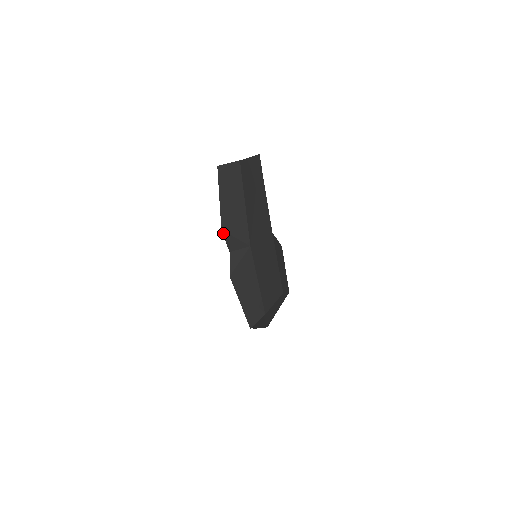
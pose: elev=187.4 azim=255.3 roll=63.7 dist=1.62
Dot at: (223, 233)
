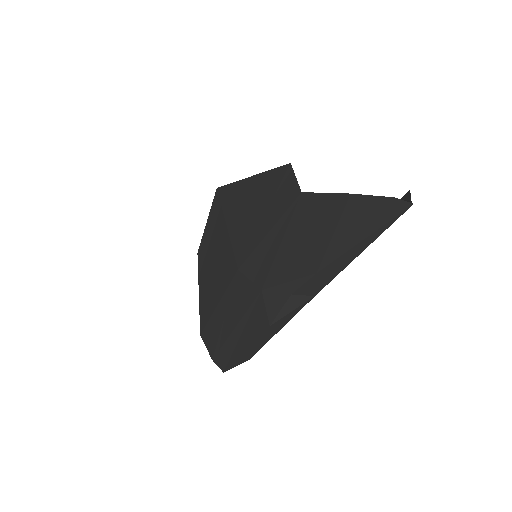
Dot at: (313, 276)
